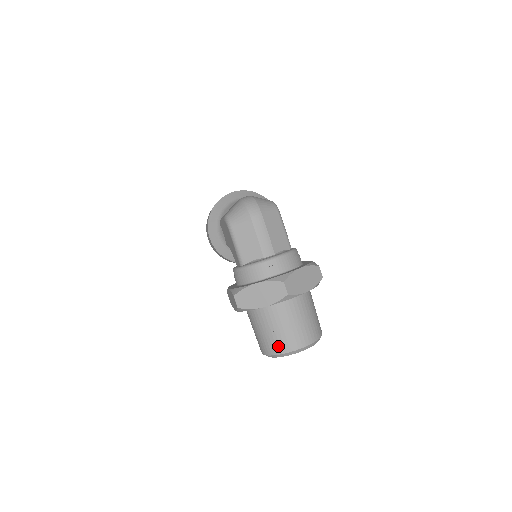
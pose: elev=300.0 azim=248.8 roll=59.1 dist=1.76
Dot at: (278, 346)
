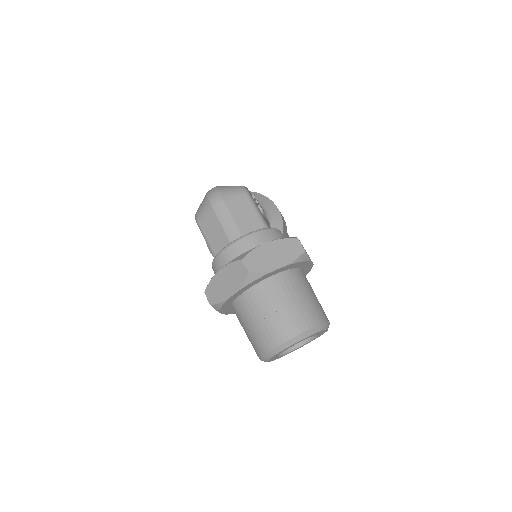
Dot at: (263, 343)
